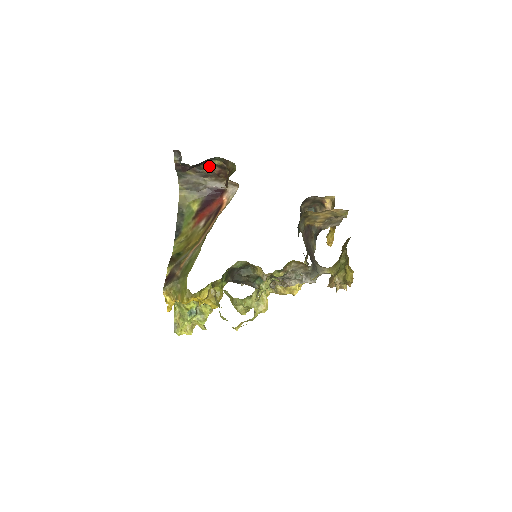
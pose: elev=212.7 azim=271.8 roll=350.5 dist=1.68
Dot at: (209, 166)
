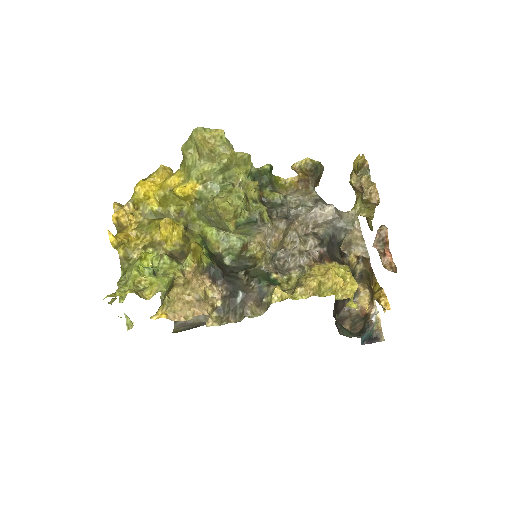
Dot at: occluded
